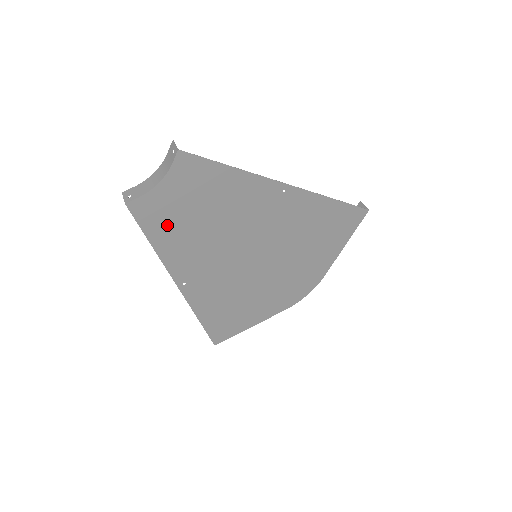
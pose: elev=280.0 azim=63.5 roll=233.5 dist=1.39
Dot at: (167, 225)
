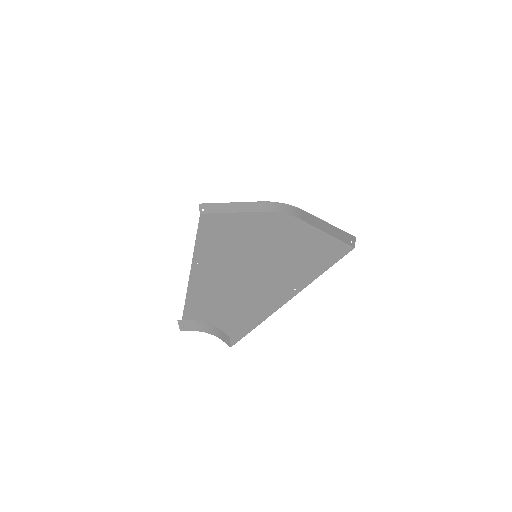
Dot at: (202, 306)
